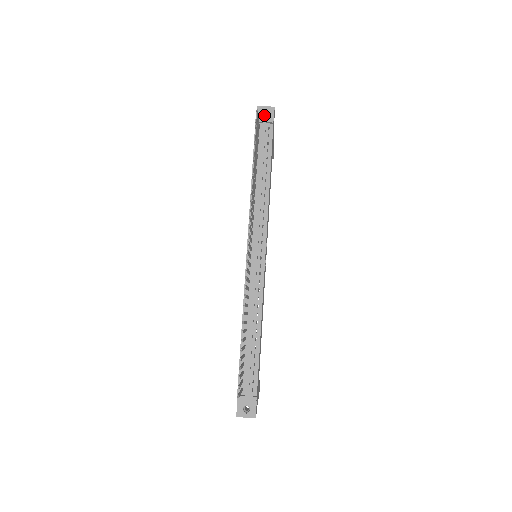
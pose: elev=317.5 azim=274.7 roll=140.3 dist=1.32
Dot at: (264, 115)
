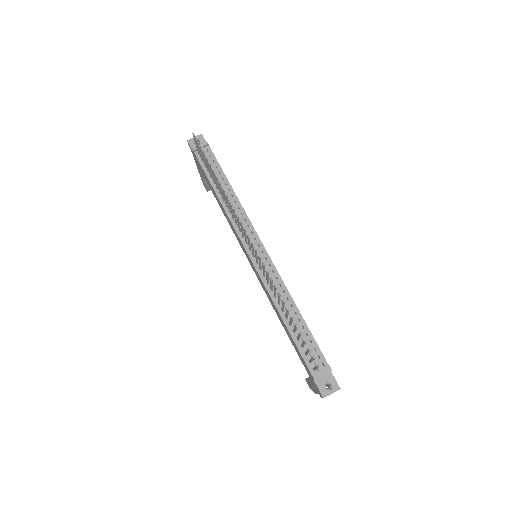
Dot at: occluded
